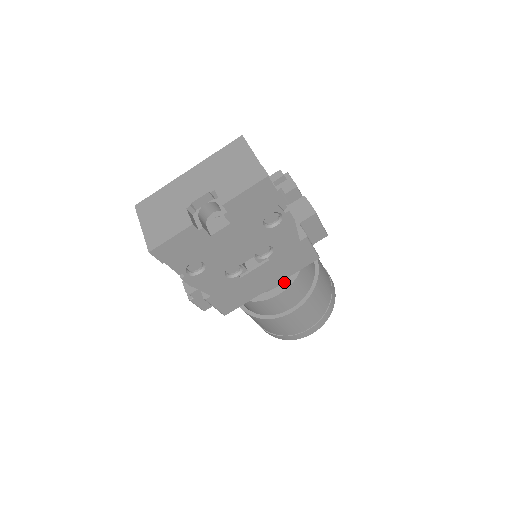
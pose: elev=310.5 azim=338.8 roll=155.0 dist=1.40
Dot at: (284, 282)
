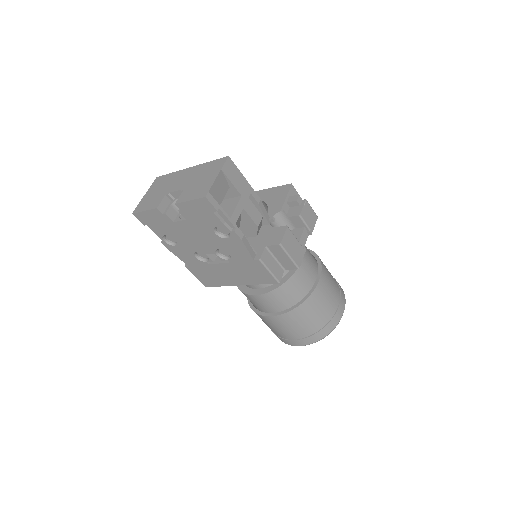
Dot at: (264, 288)
